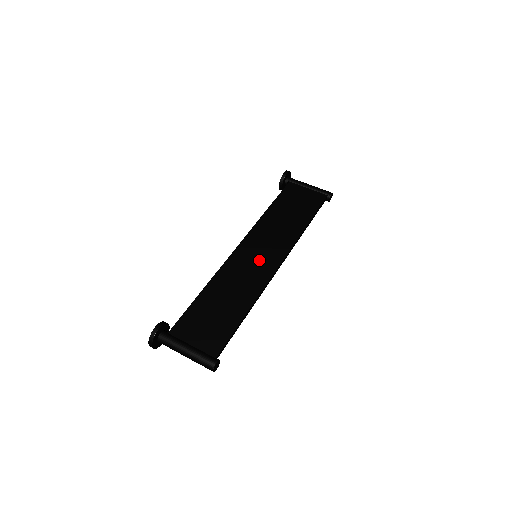
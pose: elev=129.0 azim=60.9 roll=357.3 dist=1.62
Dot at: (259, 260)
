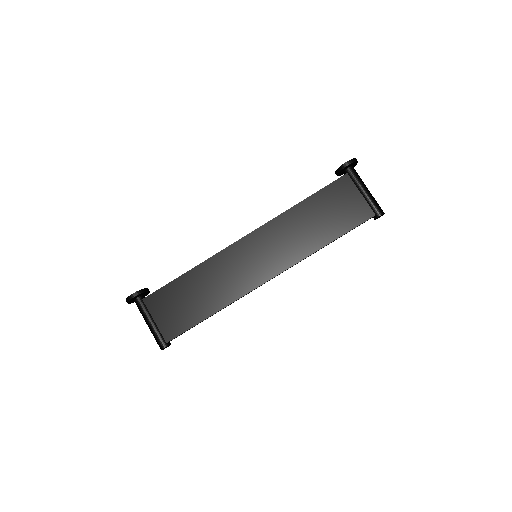
Dot at: (256, 263)
